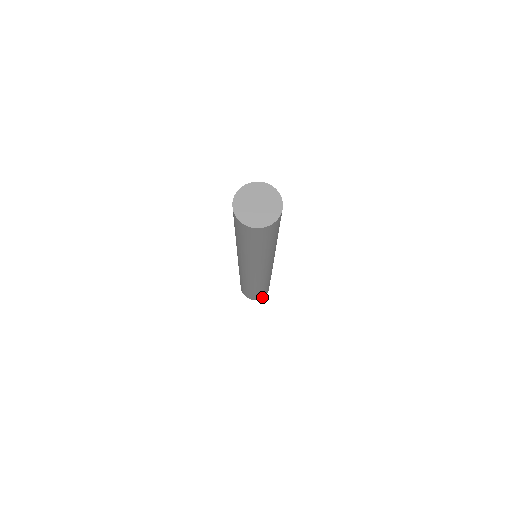
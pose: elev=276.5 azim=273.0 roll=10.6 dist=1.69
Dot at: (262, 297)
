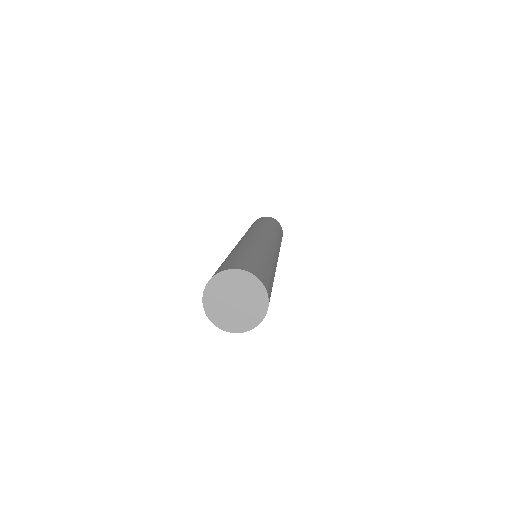
Dot at: occluded
